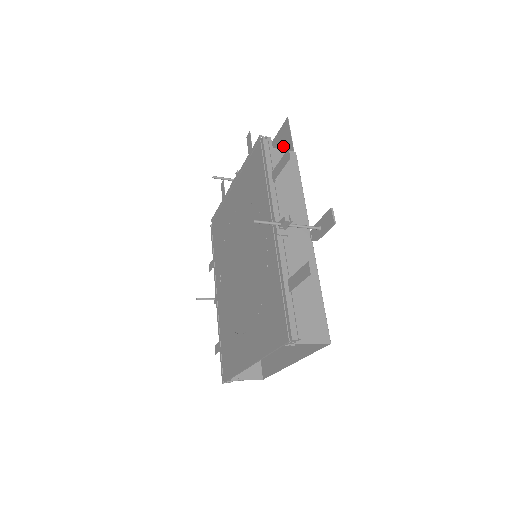
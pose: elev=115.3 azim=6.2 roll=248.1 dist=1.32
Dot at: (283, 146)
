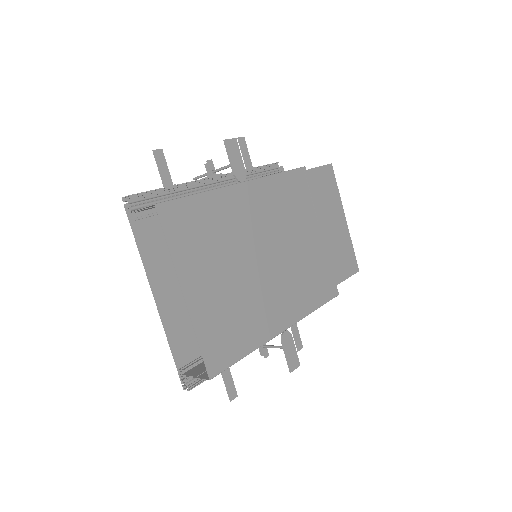
Dot at: (323, 183)
